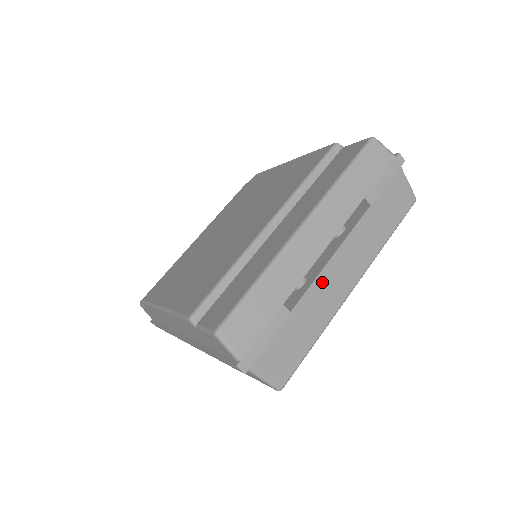
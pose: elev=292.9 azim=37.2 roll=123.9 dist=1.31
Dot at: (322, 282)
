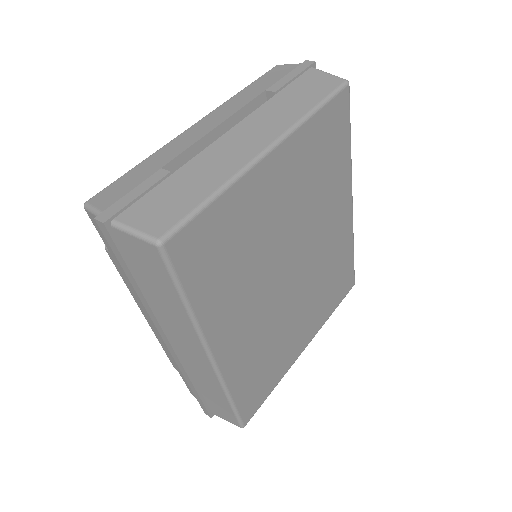
Dot at: (216, 149)
